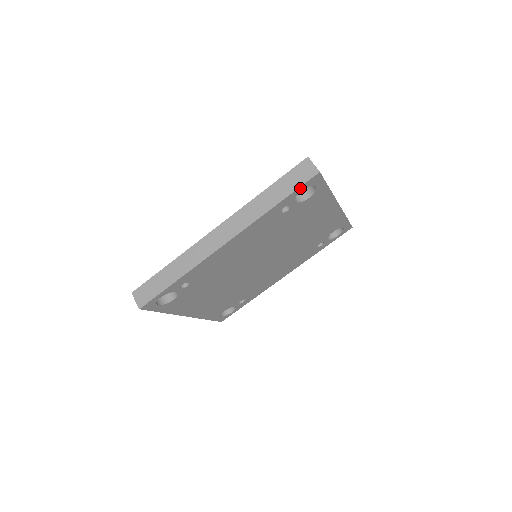
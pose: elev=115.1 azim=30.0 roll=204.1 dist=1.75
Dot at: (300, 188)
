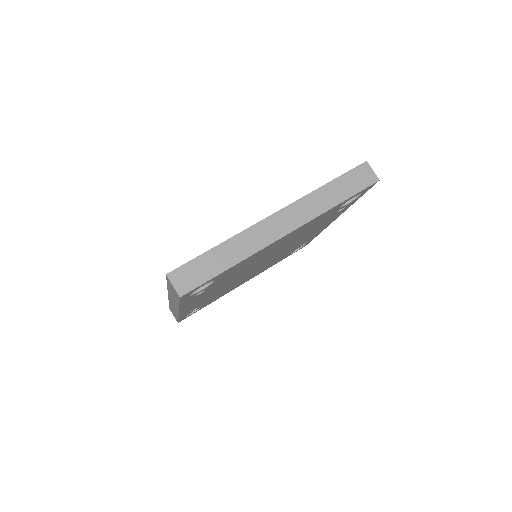
Dot at: (182, 299)
